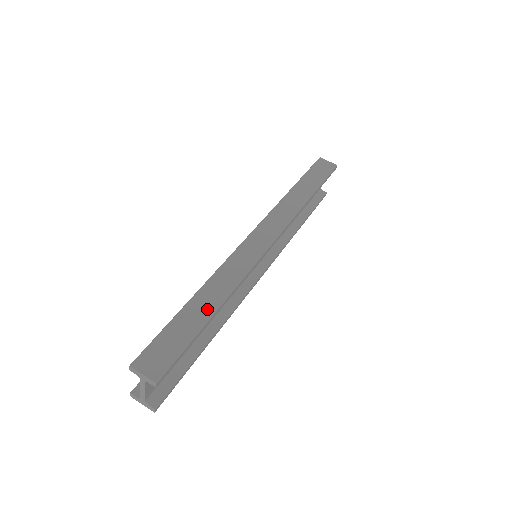
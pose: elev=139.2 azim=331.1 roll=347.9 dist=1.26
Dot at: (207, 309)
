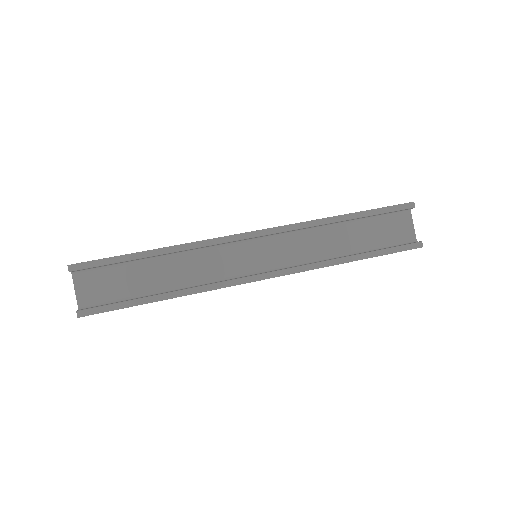
Dot at: (150, 250)
